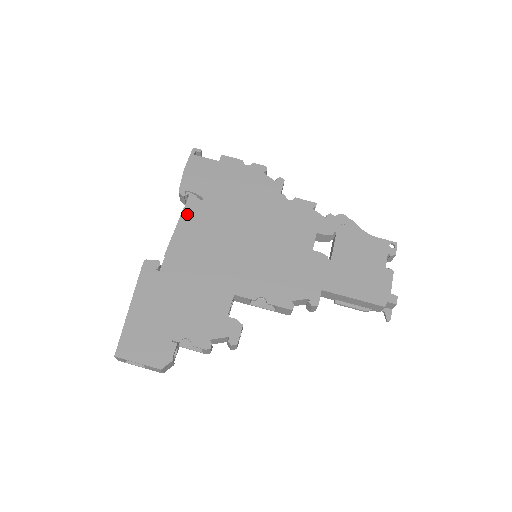
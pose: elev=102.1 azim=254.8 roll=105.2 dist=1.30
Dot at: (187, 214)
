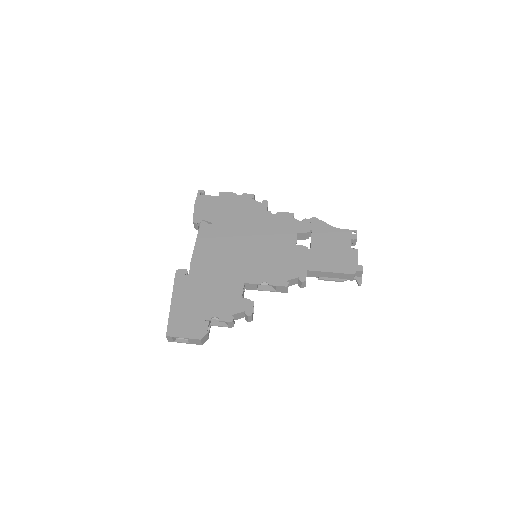
Dot at: (201, 235)
